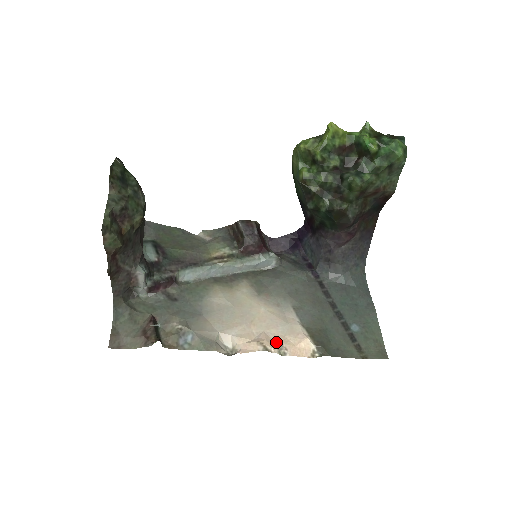
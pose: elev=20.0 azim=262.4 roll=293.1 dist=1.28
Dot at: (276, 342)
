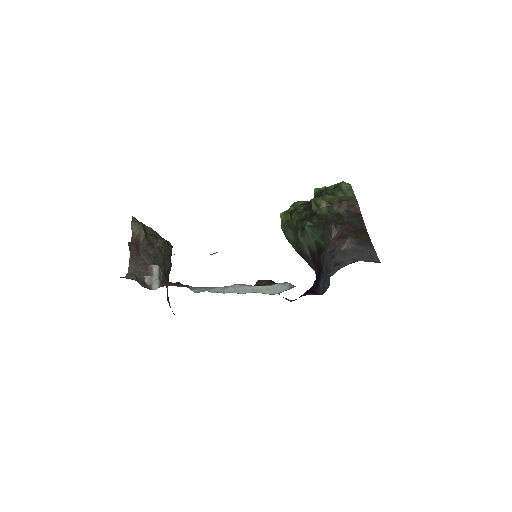
Dot at: occluded
